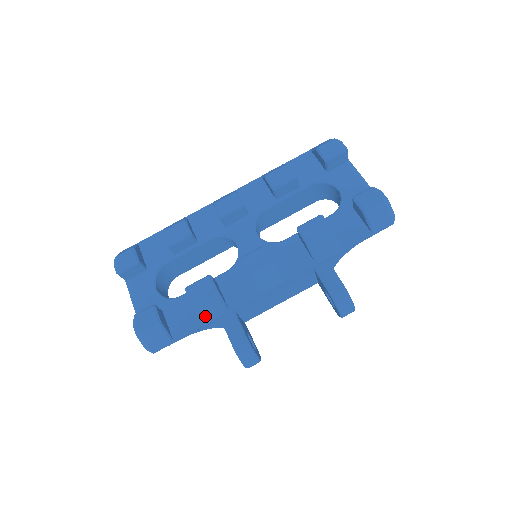
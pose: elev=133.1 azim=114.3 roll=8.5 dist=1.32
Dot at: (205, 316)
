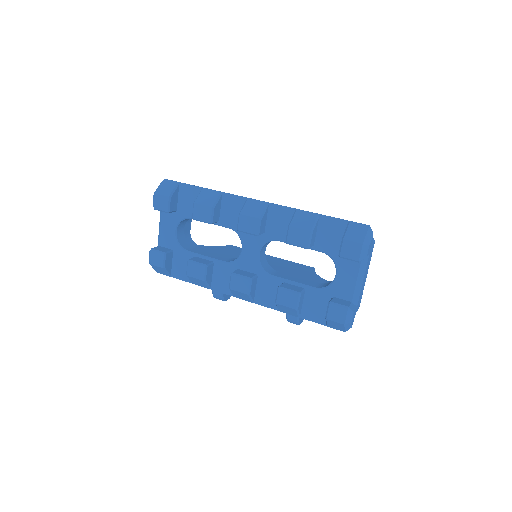
Dot at: (194, 282)
